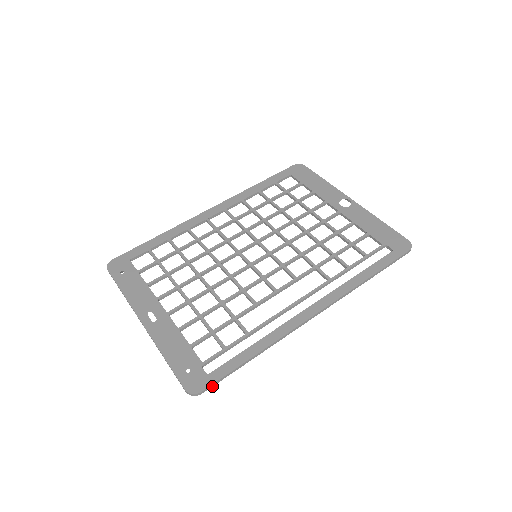
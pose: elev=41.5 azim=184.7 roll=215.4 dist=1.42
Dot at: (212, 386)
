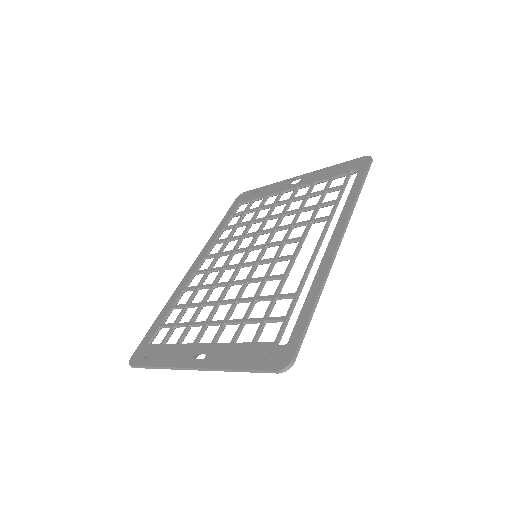
Dot at: (299, 349)
